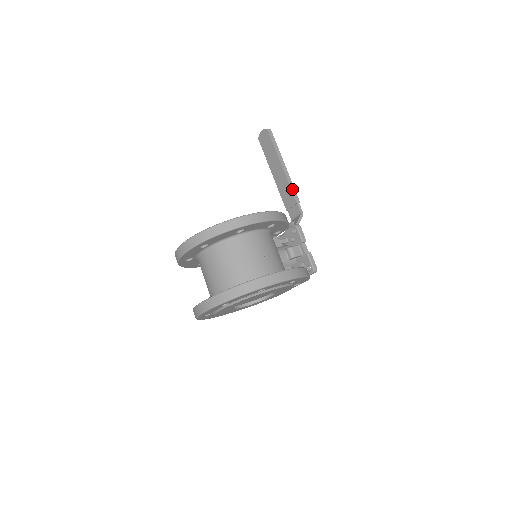
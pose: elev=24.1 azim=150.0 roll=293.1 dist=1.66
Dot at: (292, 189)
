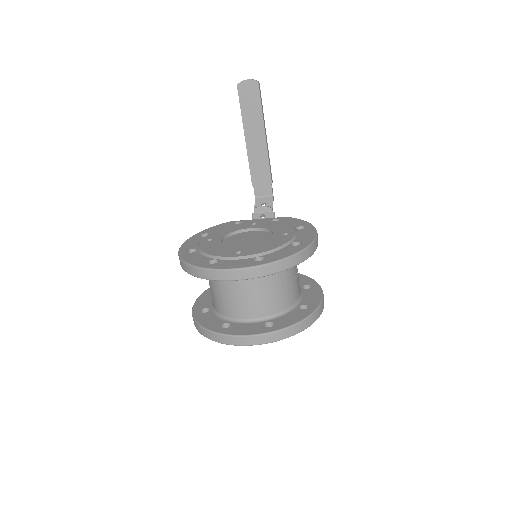
Dot at: (270, 166)
